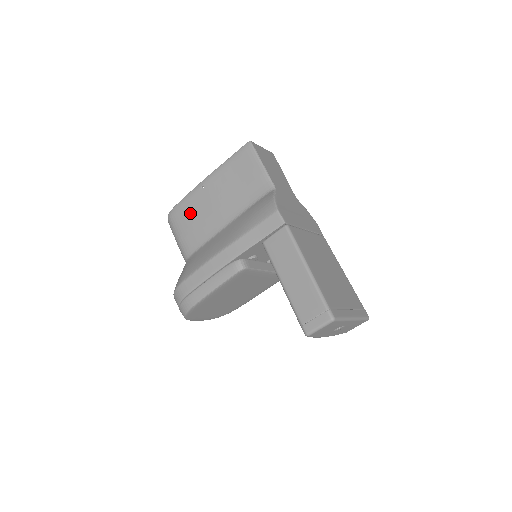
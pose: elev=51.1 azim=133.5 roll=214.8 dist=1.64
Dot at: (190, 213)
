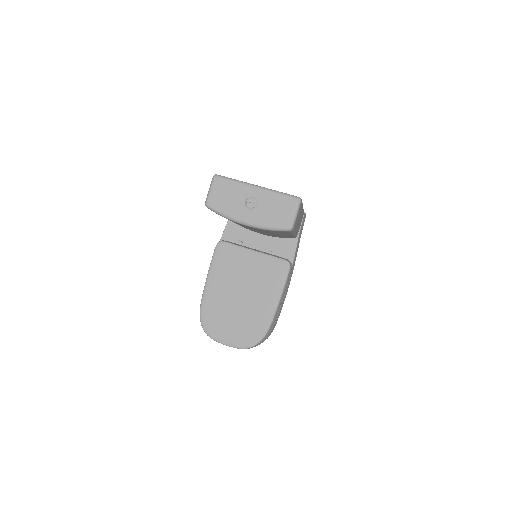
Dot at: occluded
